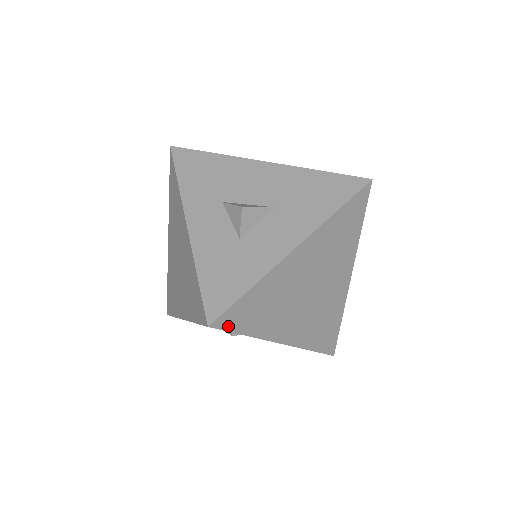
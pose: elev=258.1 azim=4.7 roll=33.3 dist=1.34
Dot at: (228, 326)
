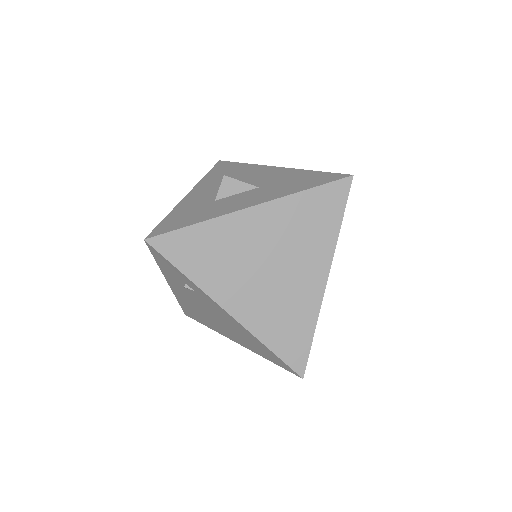
Dot at: (165, 252)
